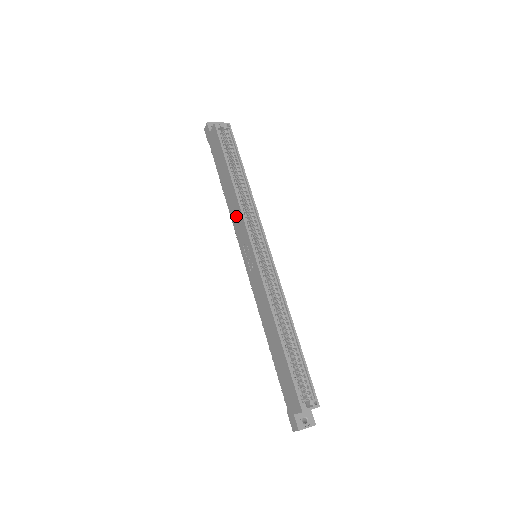
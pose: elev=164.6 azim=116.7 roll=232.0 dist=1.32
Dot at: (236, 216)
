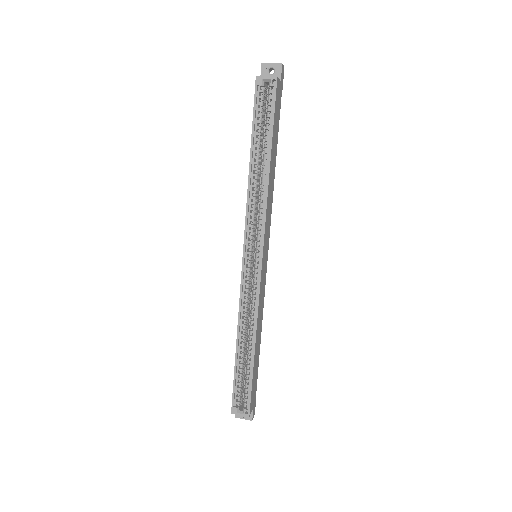
Dot at: occluded
